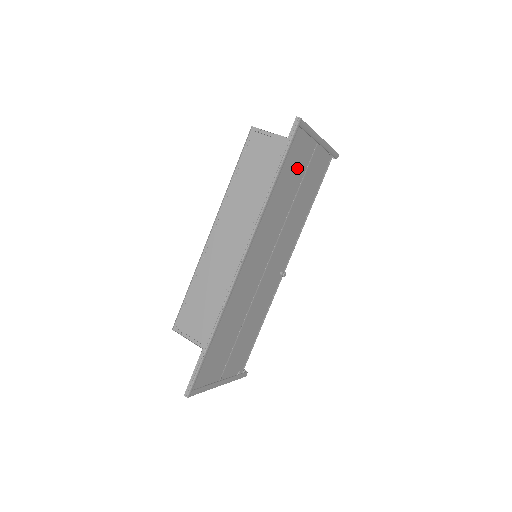
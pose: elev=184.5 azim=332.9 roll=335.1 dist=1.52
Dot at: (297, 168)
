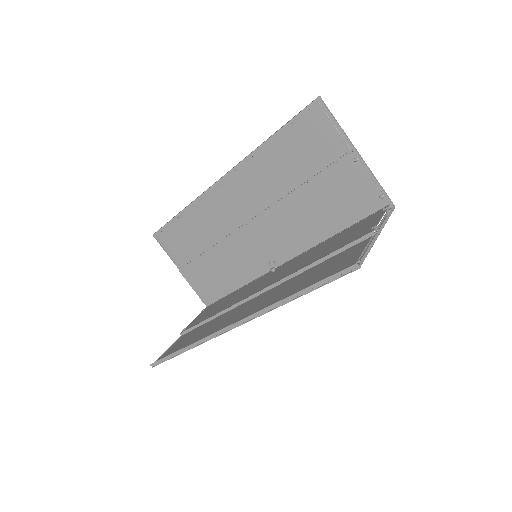
Dot at: (333, 263)
